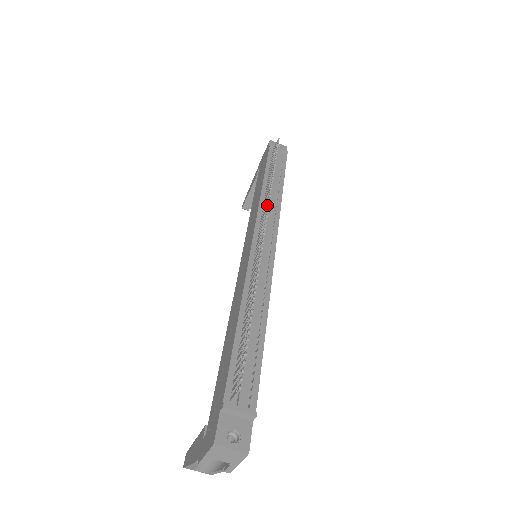
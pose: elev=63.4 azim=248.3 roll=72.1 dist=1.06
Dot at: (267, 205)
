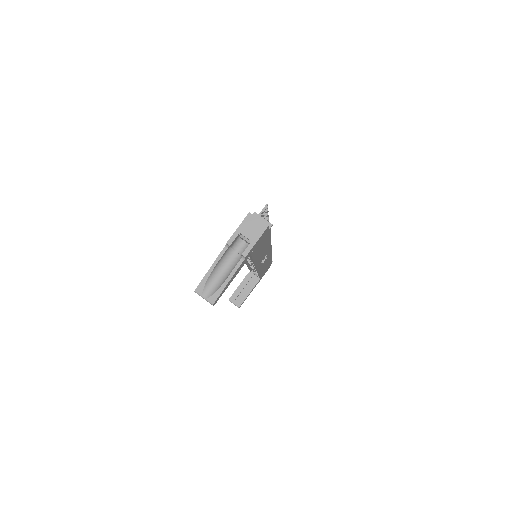
Dot at: occluded
